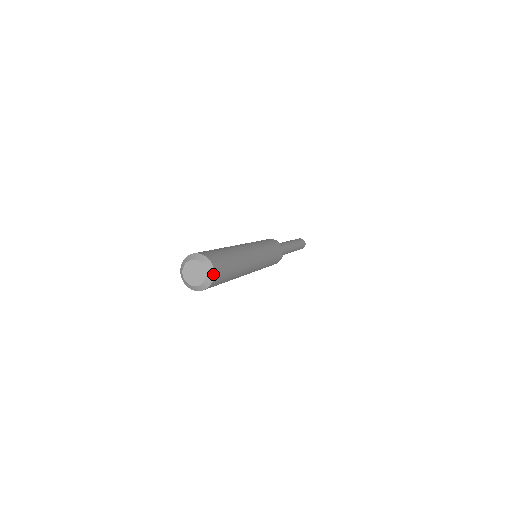
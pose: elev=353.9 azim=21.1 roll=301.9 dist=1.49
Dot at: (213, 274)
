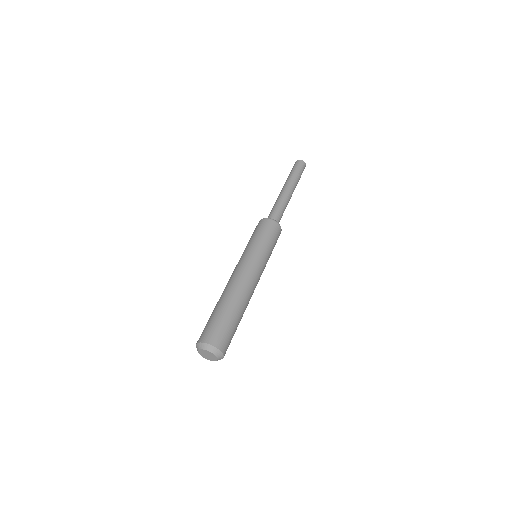
Dot at: occluded
